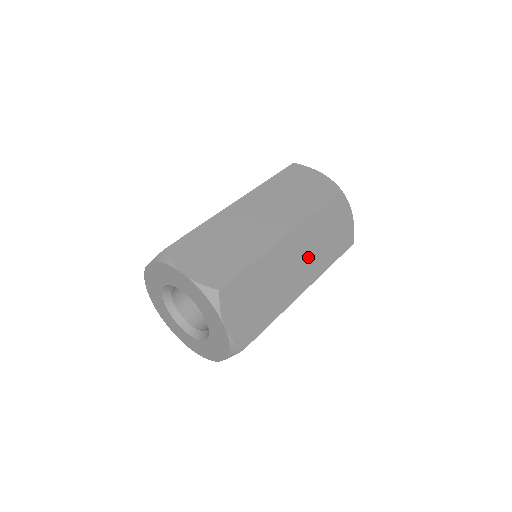
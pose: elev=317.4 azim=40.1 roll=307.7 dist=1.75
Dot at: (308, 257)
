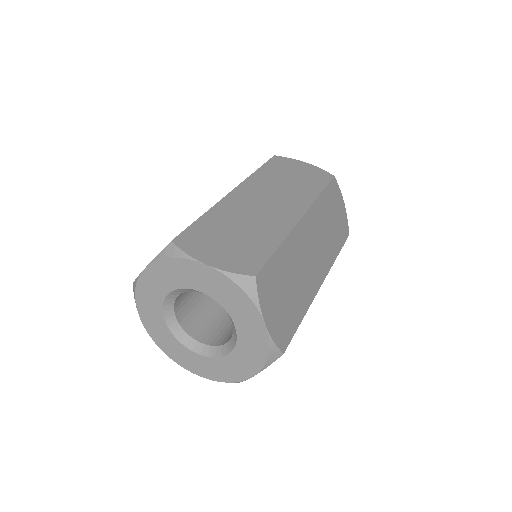
Dot at: (320, 245)
